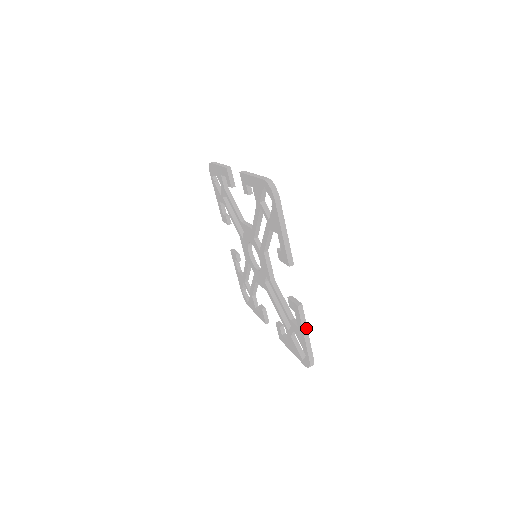
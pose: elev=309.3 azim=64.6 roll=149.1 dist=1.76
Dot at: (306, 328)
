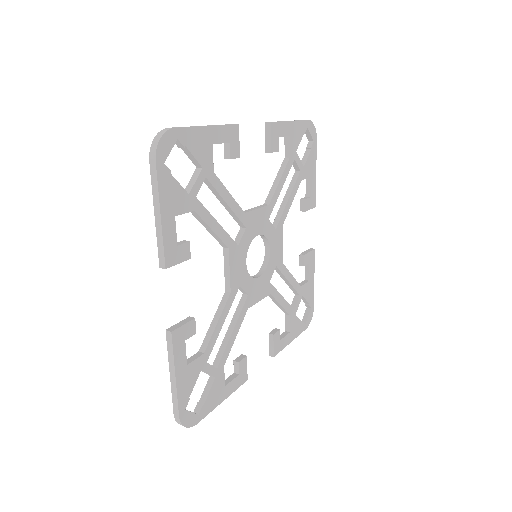
Dot at: (174, 368)
